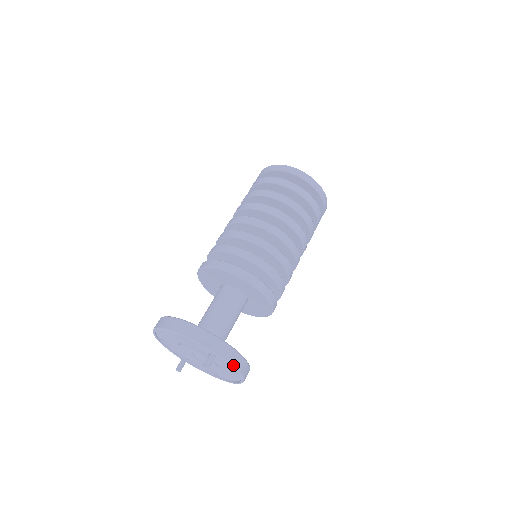
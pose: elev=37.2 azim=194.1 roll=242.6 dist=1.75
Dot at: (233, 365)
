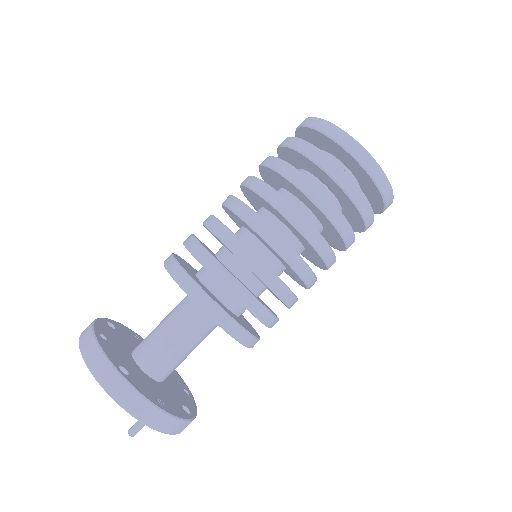
Dot at: (170, 433)
